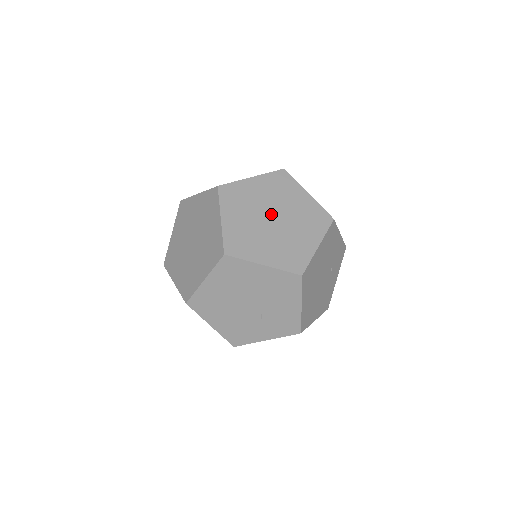
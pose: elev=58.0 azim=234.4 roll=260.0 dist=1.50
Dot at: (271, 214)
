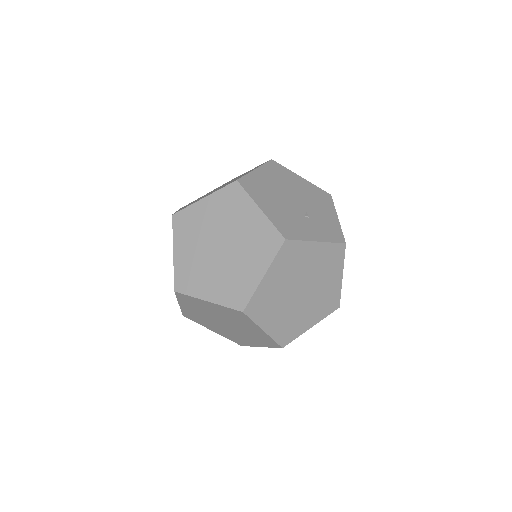
Dot at: occluded
